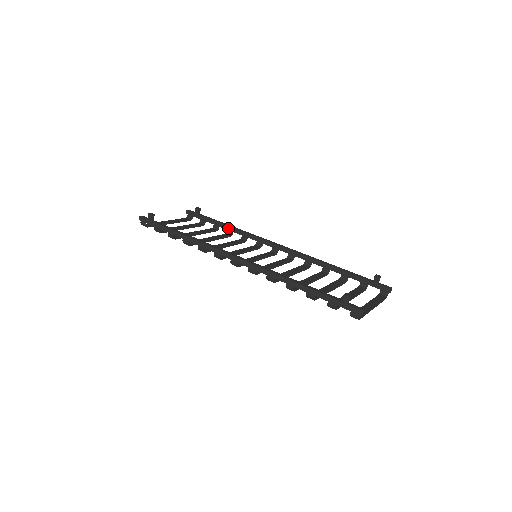
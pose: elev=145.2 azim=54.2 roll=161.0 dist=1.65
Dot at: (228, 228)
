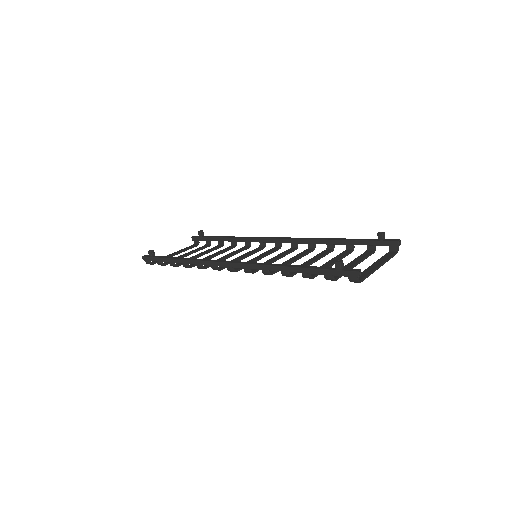
Dot at: (231, 240)
